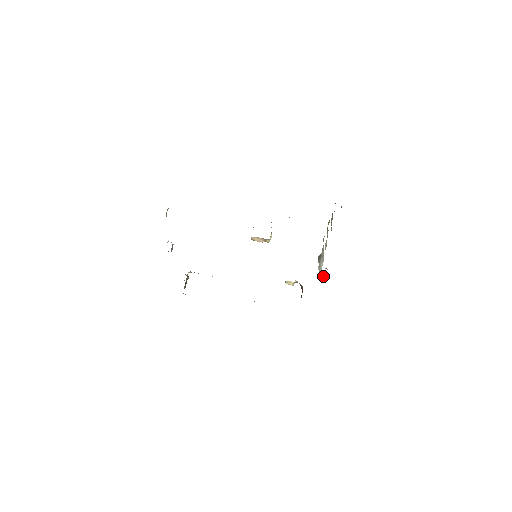
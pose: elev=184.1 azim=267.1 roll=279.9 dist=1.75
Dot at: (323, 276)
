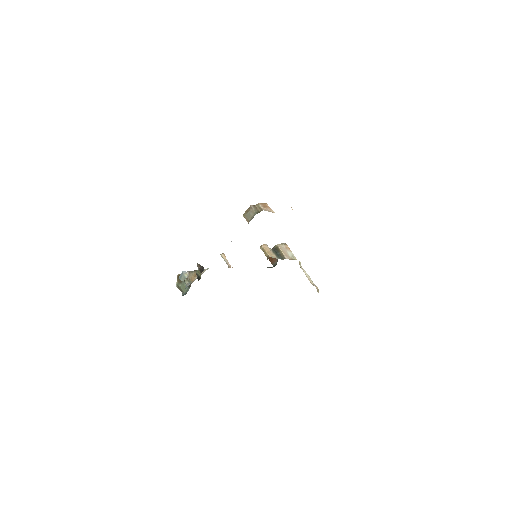
Dot at: occluded
